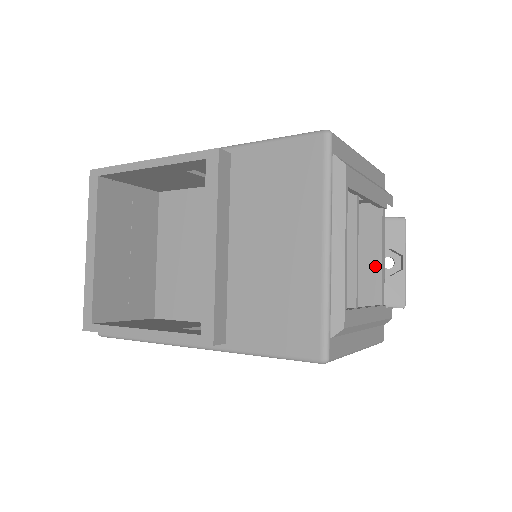
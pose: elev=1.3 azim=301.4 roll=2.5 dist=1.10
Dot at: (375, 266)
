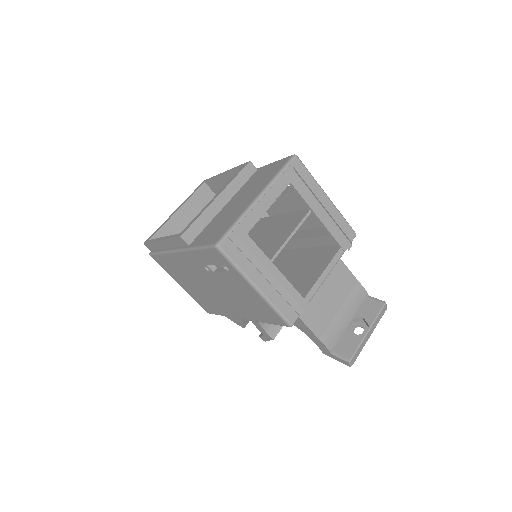
Dot at: (315, 278)
